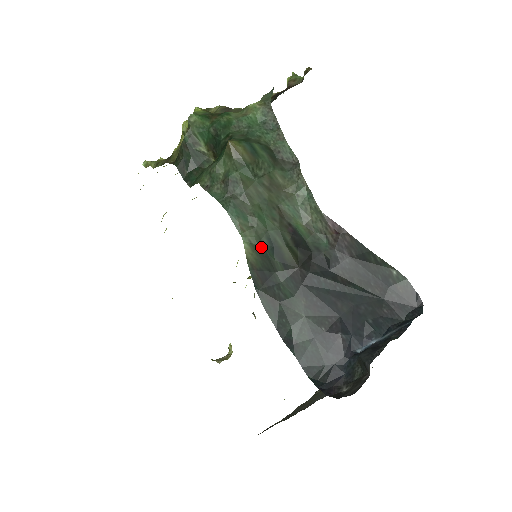
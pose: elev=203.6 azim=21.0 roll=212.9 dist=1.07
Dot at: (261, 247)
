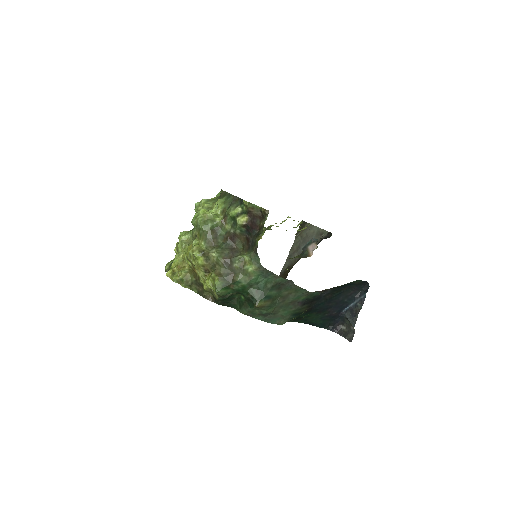
Dot at: occluded
